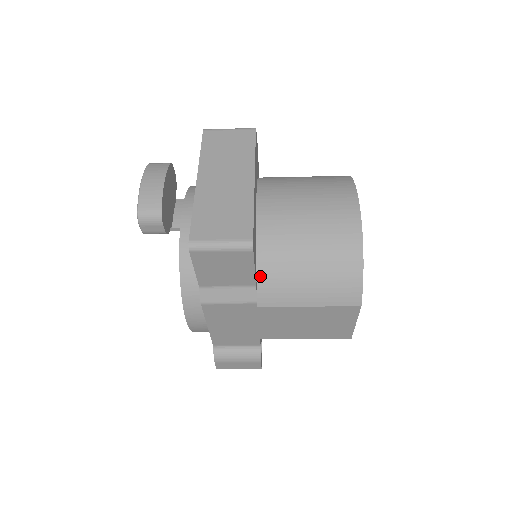
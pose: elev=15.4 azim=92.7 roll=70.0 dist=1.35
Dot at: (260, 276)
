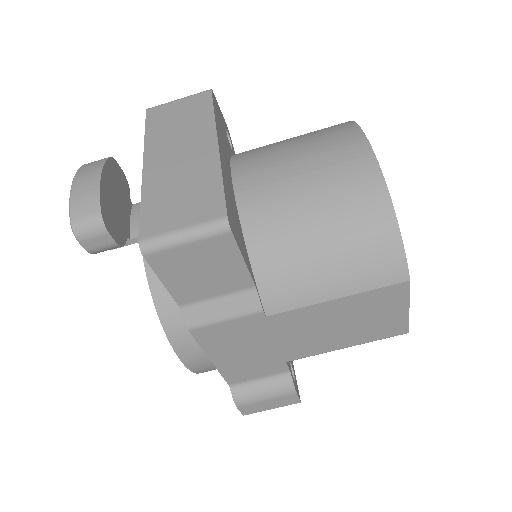
Dot at: (258, 272)
